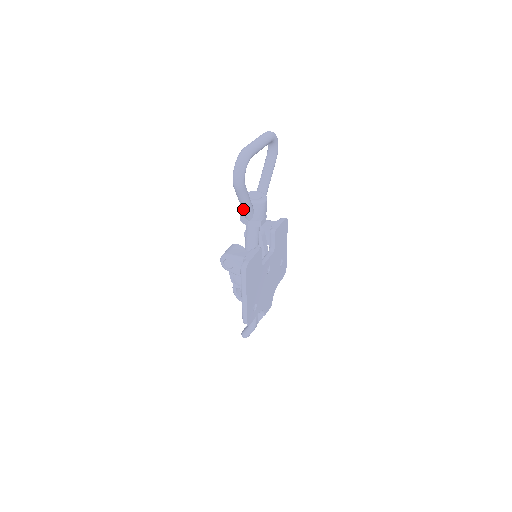
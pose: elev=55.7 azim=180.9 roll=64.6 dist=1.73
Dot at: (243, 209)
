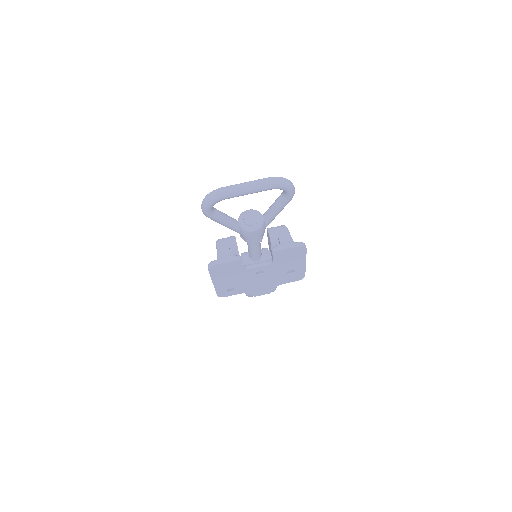
Dot at: occluded
